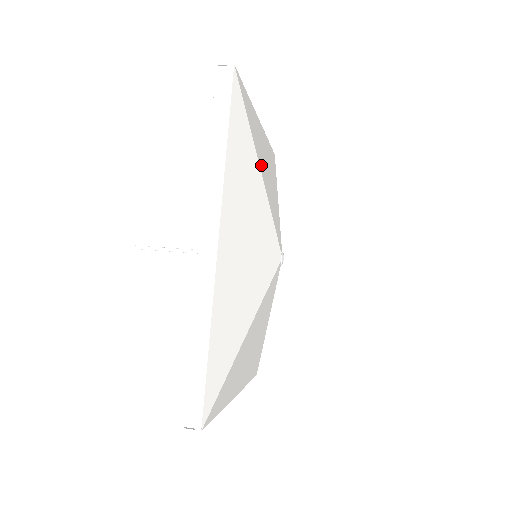
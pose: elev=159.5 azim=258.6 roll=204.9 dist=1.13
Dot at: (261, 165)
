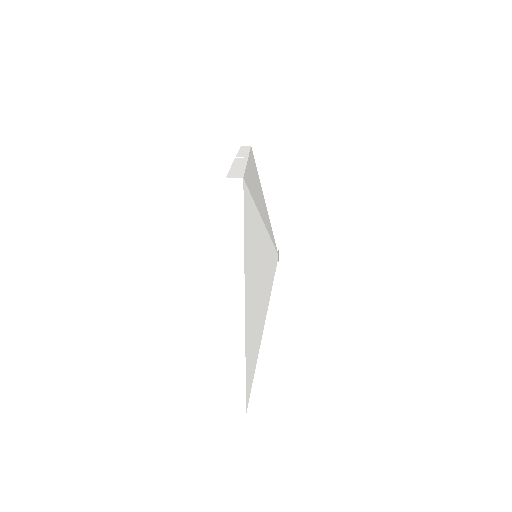
Dot at: occluded
